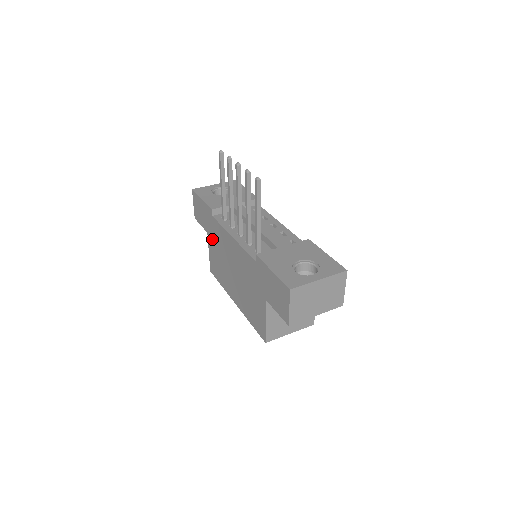
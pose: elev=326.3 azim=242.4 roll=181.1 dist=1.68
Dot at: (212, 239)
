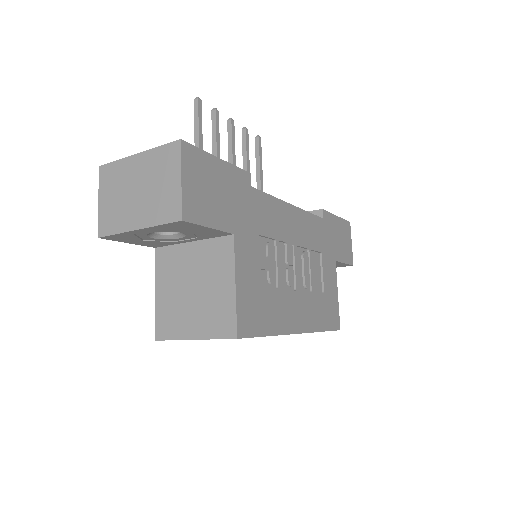
Dot at: occluded
